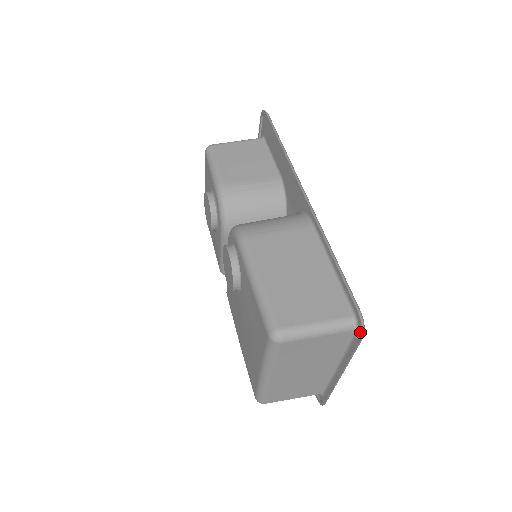
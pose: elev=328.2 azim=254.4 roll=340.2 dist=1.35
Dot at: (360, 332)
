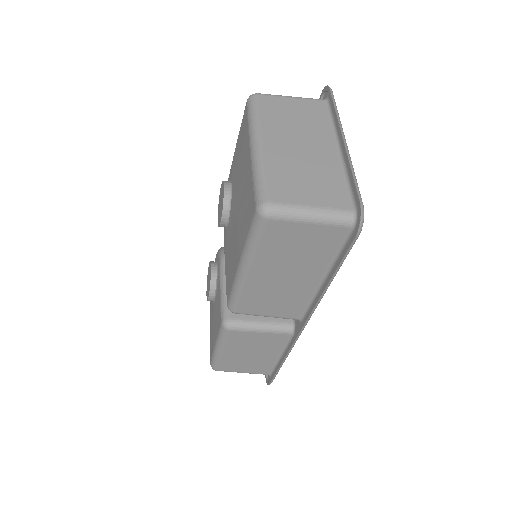
Dot at: (326, 89)
